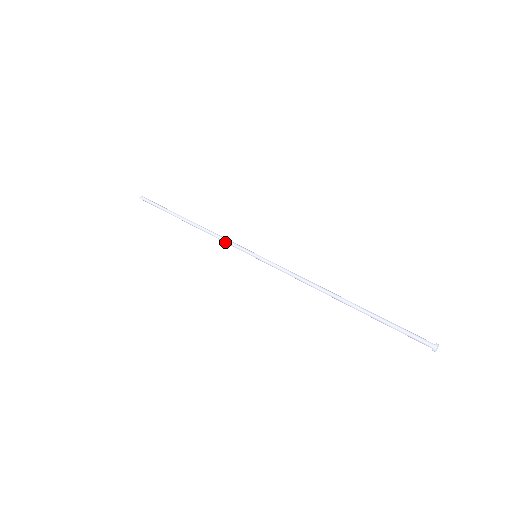
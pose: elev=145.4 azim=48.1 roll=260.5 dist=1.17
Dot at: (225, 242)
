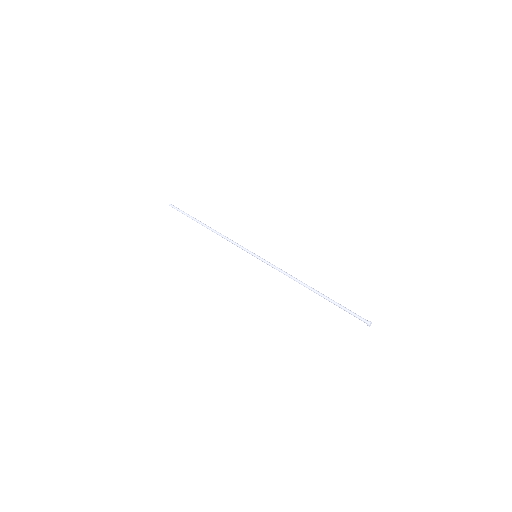
Dot at: (234, 244)
